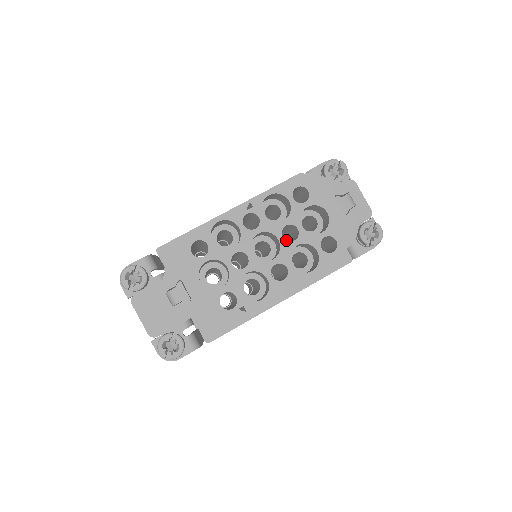
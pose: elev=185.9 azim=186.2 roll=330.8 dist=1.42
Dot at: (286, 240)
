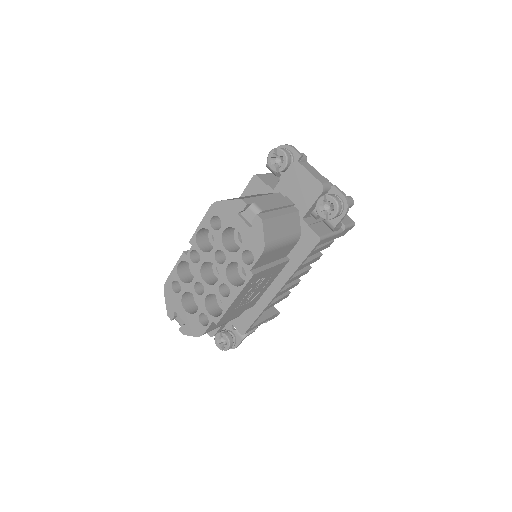
Dot at: (219, 264)
